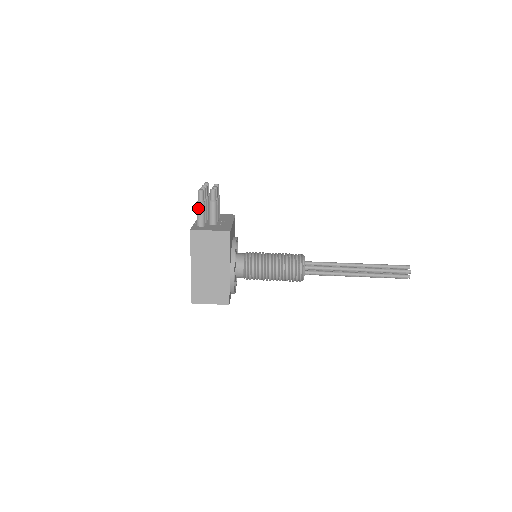
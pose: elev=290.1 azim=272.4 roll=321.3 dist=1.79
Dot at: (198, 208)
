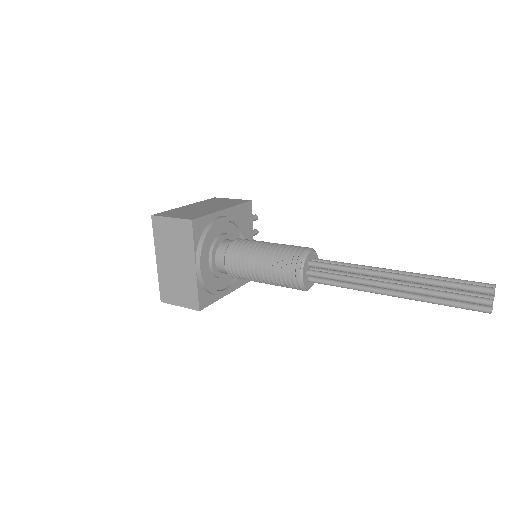
Dot at: occluded
